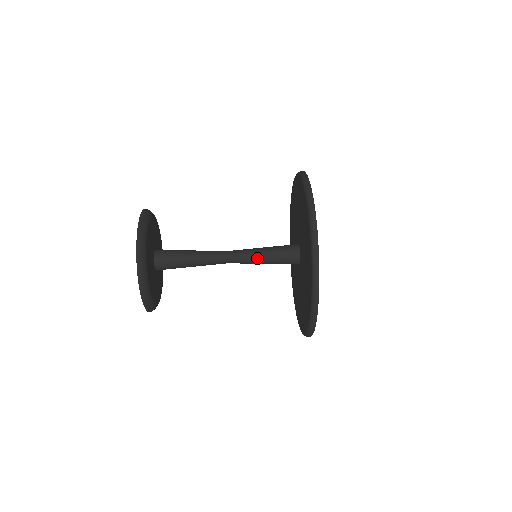
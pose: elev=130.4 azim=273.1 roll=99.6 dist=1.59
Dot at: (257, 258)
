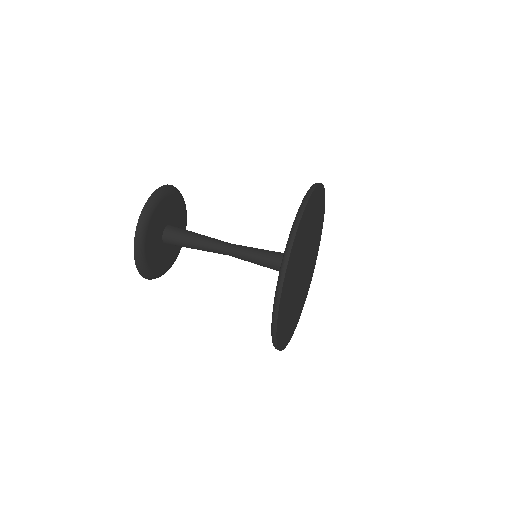
Dot at: (257, 250)
